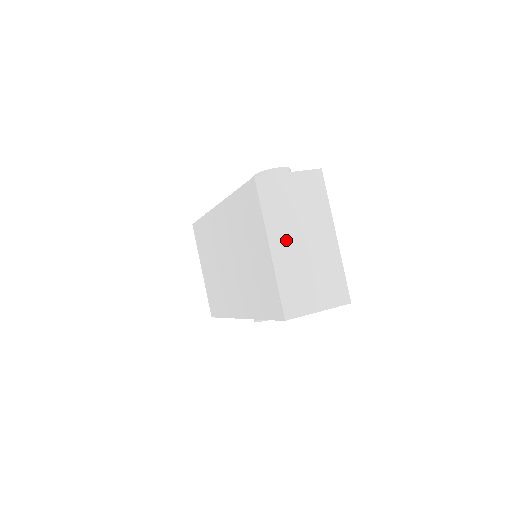
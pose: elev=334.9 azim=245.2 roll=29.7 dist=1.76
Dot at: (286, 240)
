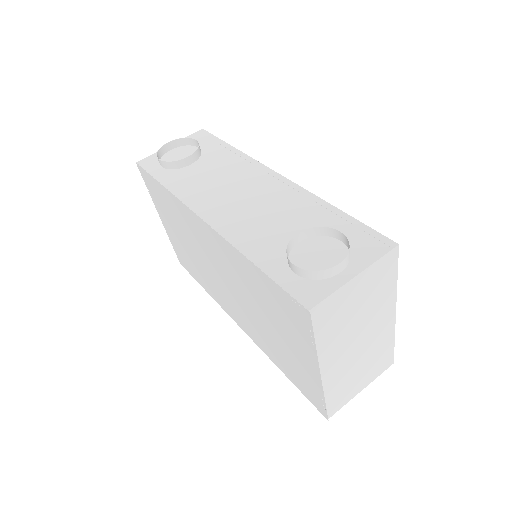
Dot at: (340, 354)
